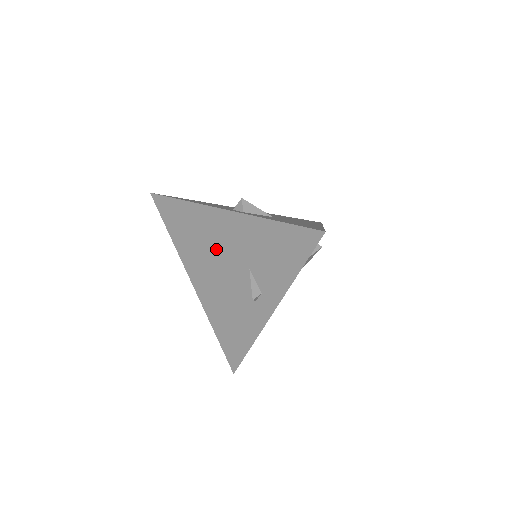
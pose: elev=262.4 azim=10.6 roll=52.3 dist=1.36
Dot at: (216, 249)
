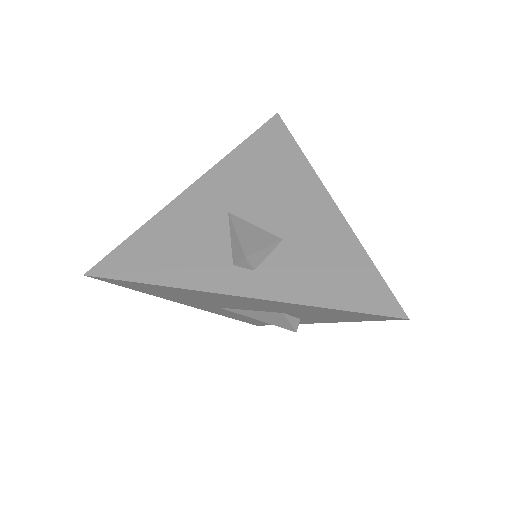
Dot at: (227, 304)
